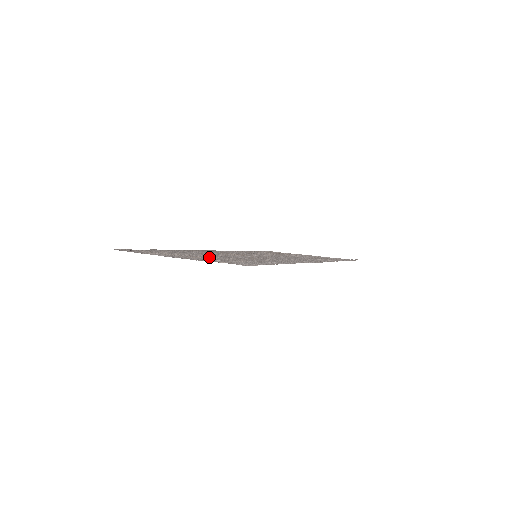
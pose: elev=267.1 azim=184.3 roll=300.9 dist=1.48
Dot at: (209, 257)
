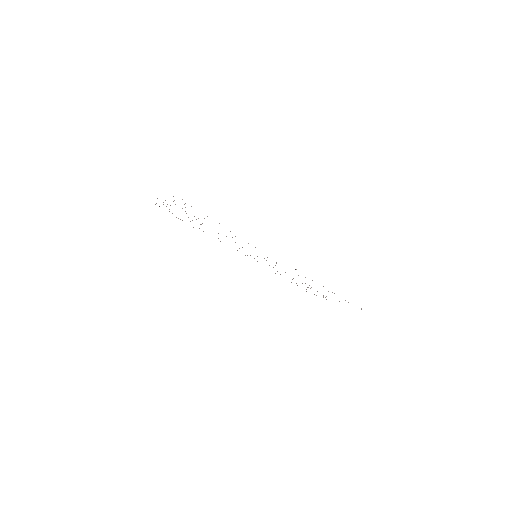
Dot at: occluded
